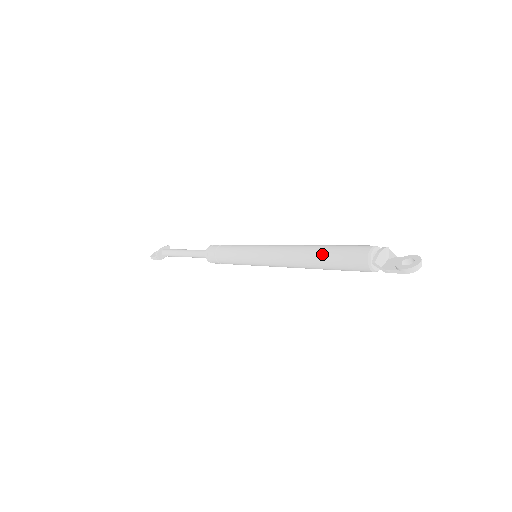
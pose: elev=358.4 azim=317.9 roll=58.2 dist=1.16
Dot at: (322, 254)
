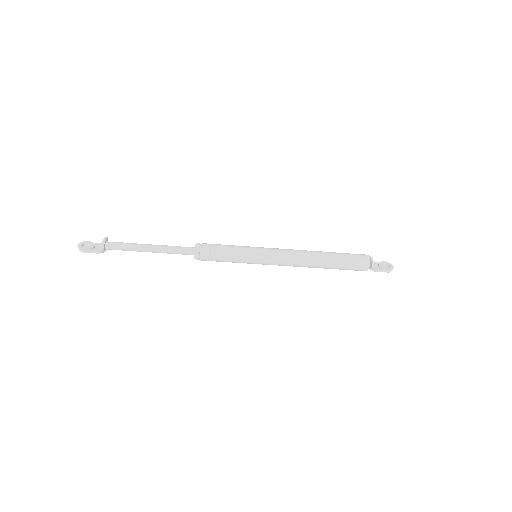
Dot at: (334, 258)
